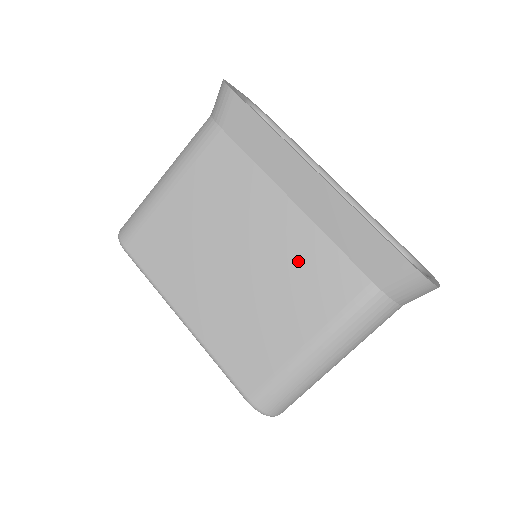
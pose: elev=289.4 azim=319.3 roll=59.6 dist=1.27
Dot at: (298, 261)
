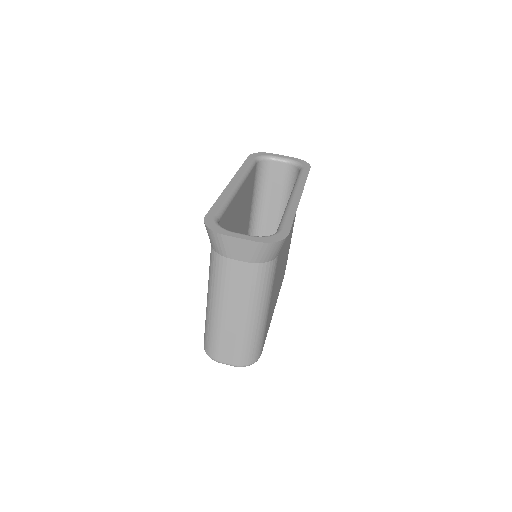
Dot at: occluded
